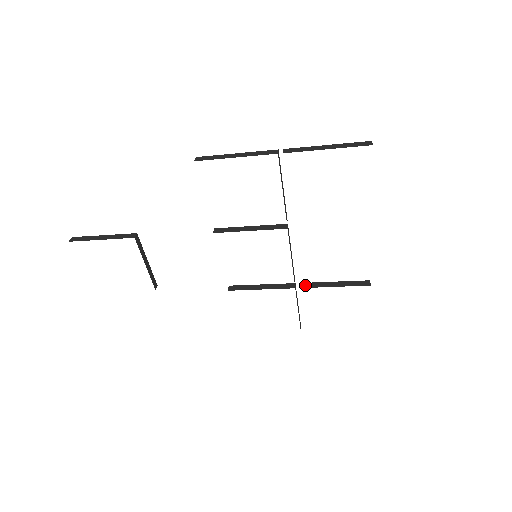
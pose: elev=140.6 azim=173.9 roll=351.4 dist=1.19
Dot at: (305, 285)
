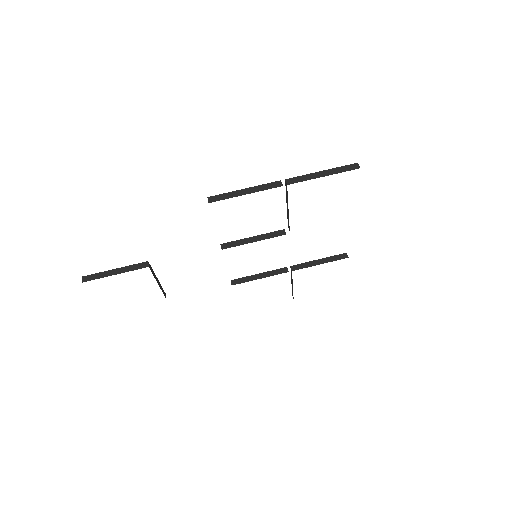
Dot at: (296, 267)
